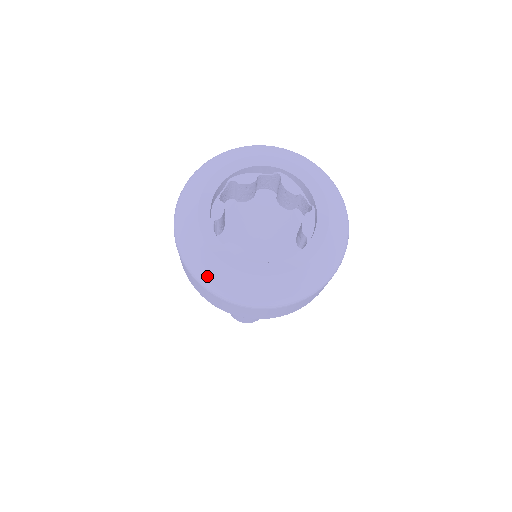
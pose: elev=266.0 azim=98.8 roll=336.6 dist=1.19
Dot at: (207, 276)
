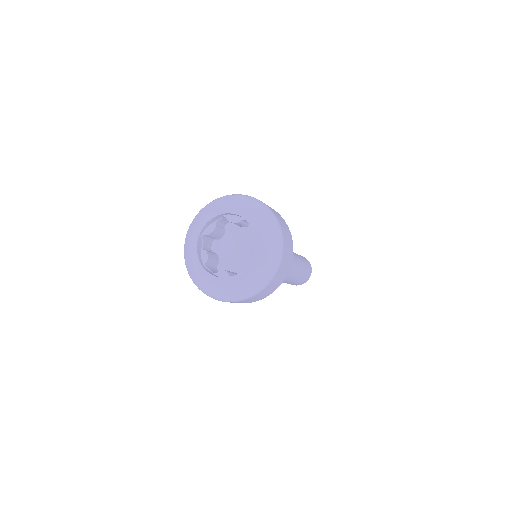
Dot at: (186, 262)
